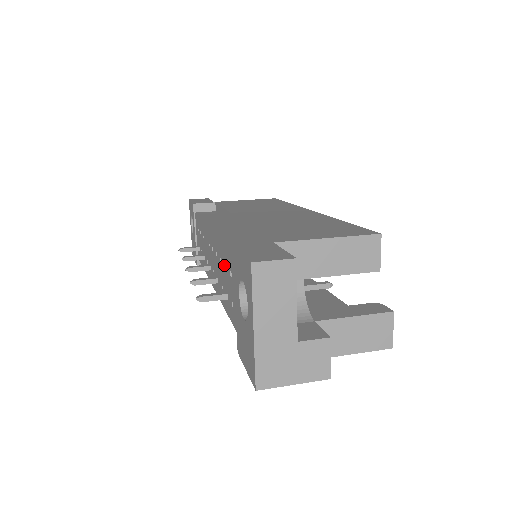
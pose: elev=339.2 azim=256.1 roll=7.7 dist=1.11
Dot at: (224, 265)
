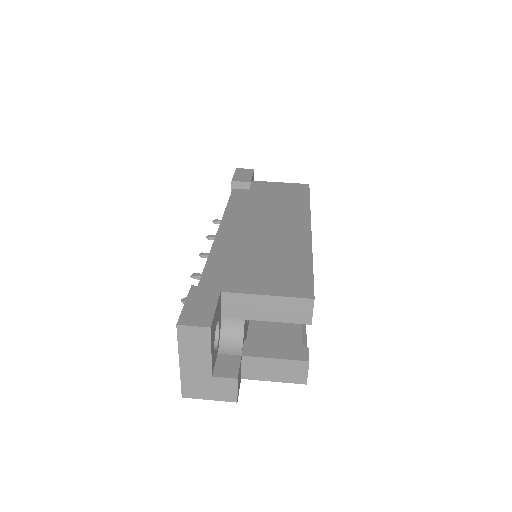
Dot at: occluded
